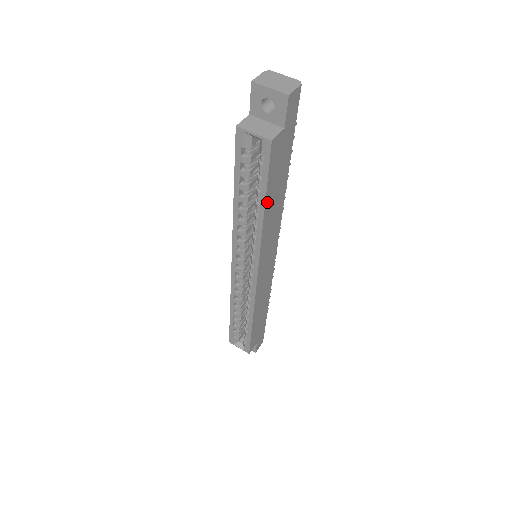
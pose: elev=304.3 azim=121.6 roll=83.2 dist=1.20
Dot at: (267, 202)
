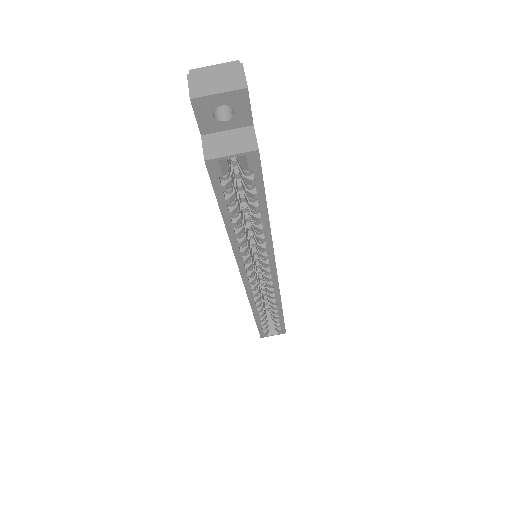
Dot at: (266, 208)
